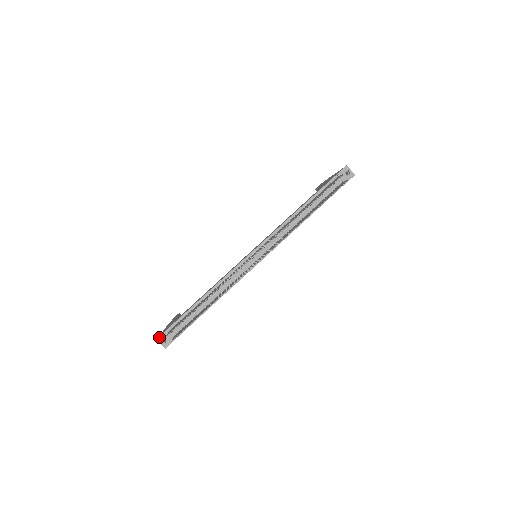
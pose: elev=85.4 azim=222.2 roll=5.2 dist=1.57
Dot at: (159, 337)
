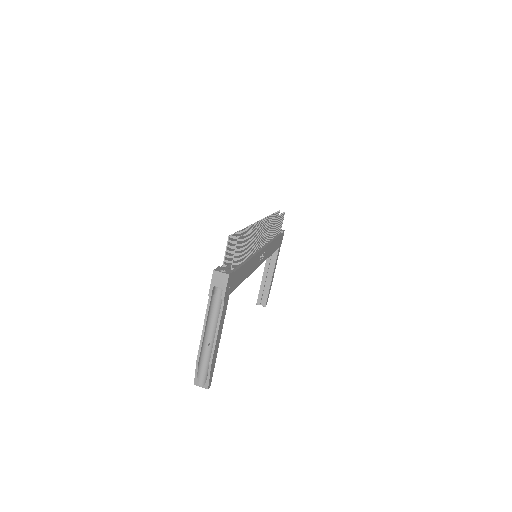
Dot at: (215, 269)
